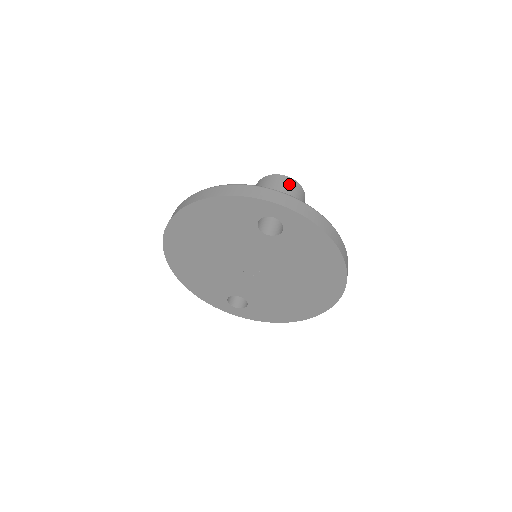
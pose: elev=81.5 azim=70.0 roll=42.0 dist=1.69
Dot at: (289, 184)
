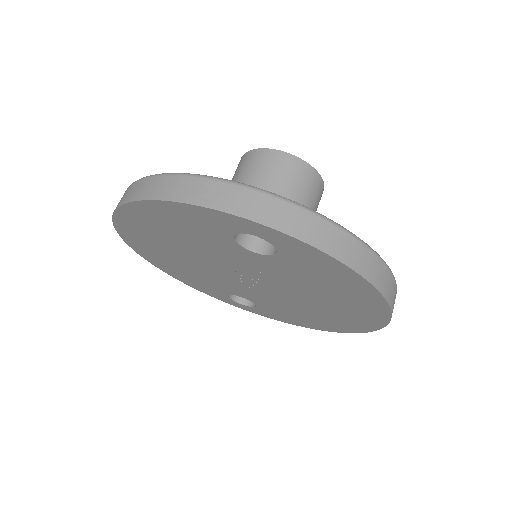
Dot at: (288, 170)
